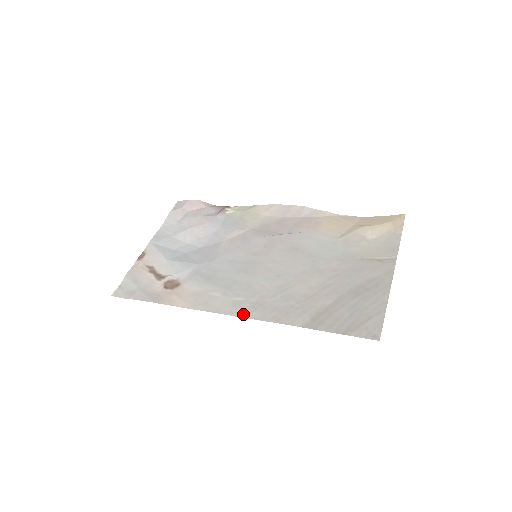
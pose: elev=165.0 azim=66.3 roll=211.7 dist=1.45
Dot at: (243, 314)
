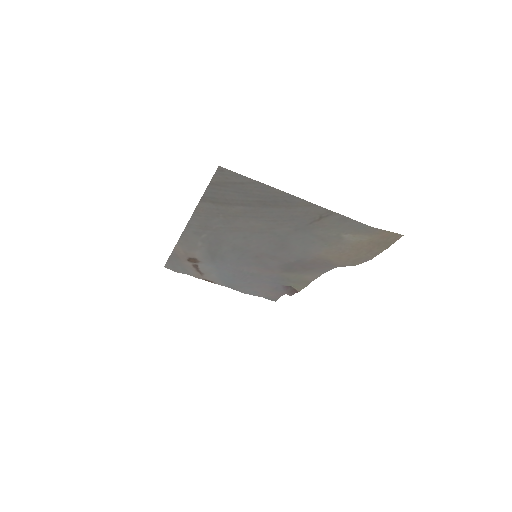
Dot at: (190, 226)
